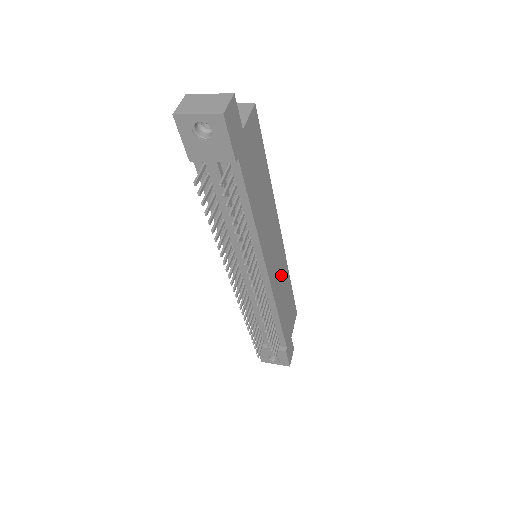
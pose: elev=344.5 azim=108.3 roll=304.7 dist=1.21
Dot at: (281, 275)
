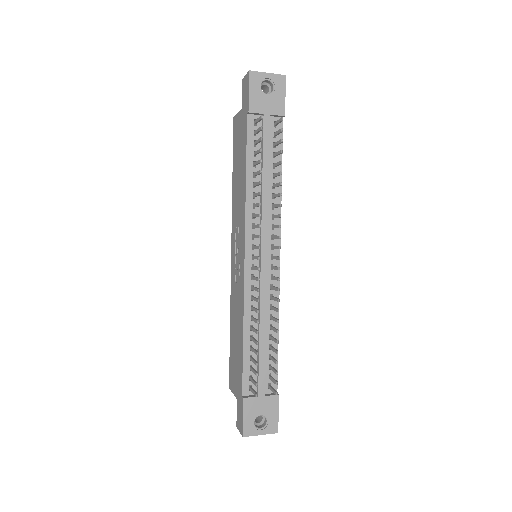
Dot at: occluded
